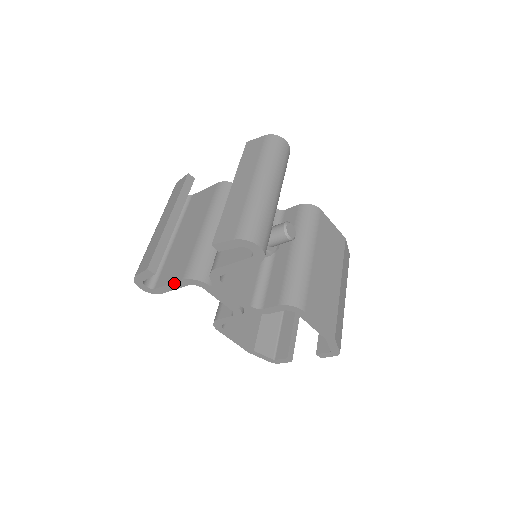
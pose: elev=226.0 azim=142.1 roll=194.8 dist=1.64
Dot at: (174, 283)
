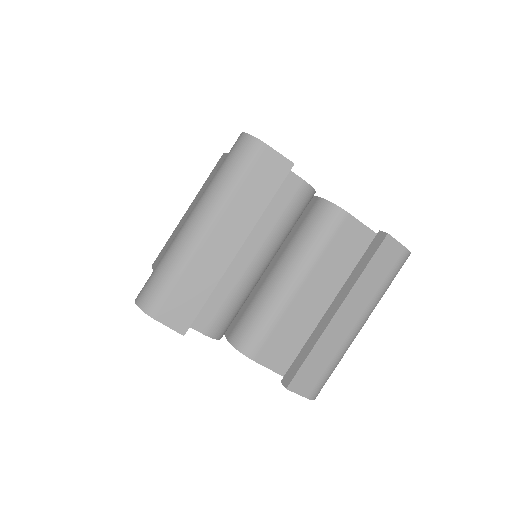
Dot at: occluded
